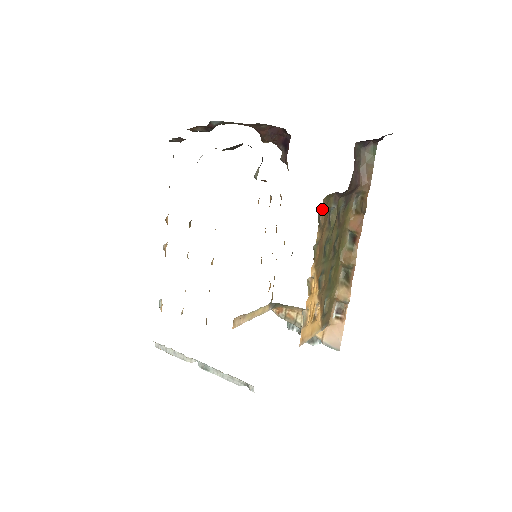
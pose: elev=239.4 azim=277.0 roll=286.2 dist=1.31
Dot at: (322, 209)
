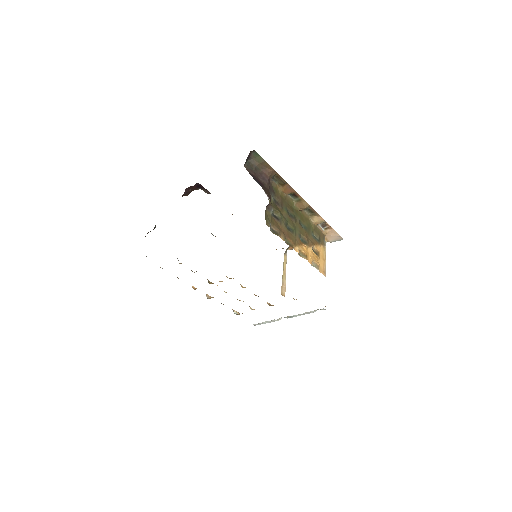
Dot at: (270, 227)
